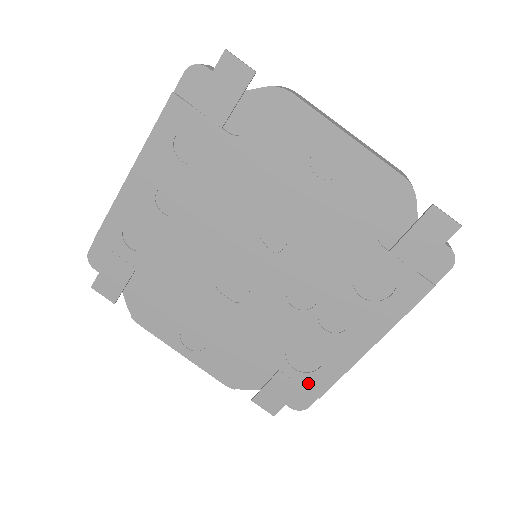
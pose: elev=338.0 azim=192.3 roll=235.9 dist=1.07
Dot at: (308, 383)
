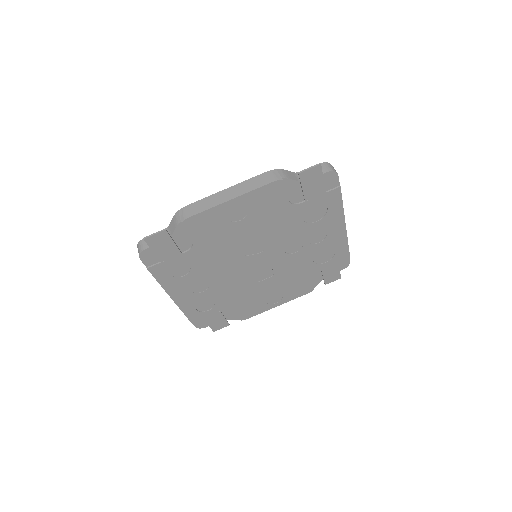
Dot at: (338, 259)
